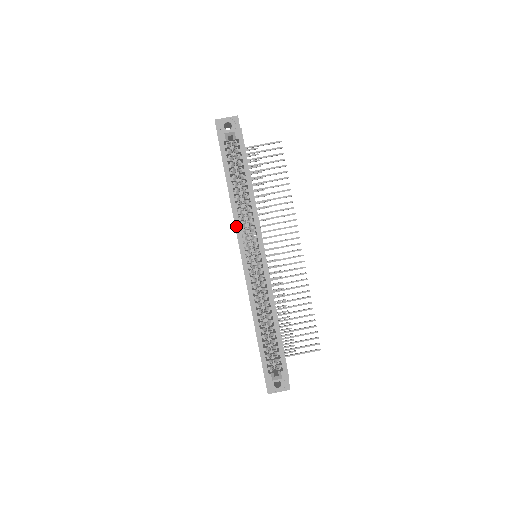
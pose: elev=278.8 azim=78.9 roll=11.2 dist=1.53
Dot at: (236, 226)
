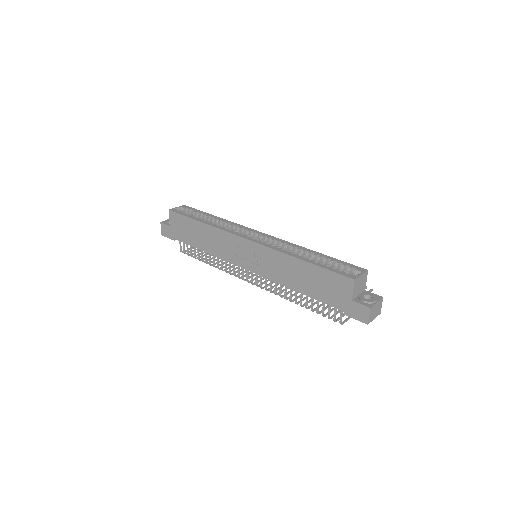
Dot at: (224, 230)
